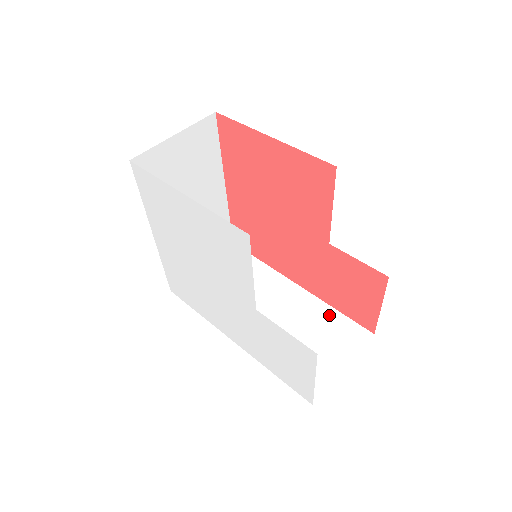
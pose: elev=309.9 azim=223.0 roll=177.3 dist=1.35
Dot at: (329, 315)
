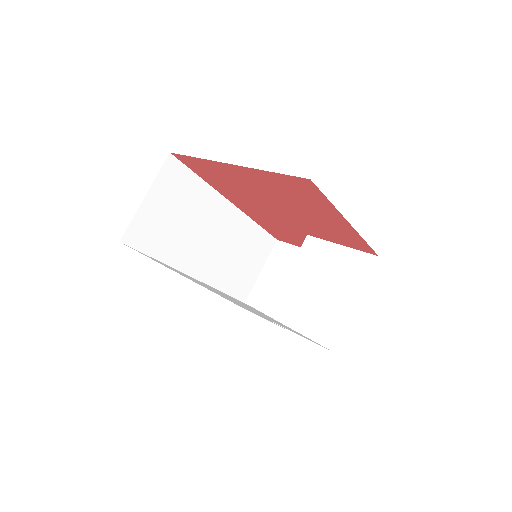
Dot at: (253, 231)
